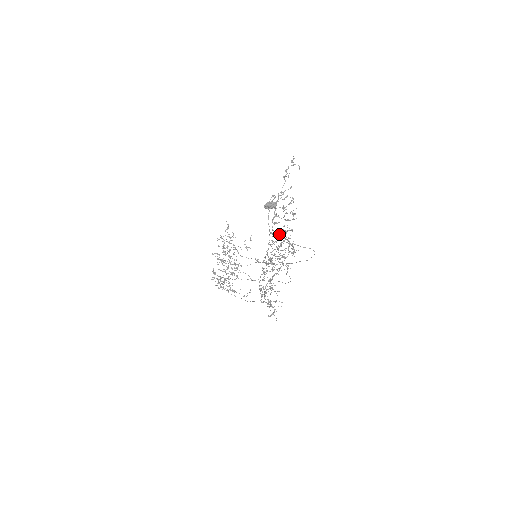
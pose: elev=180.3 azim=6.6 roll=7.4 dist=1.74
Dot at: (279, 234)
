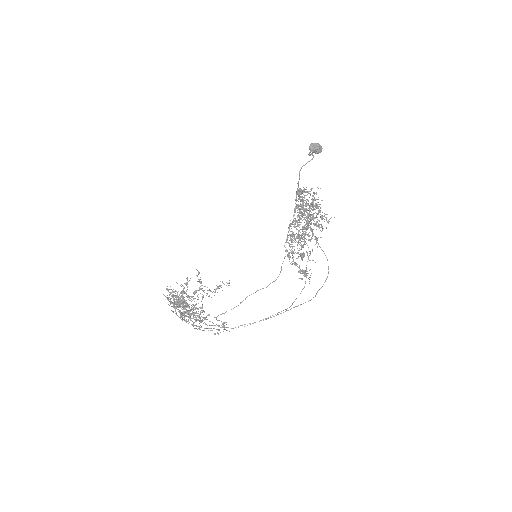
Dot at: occluded
